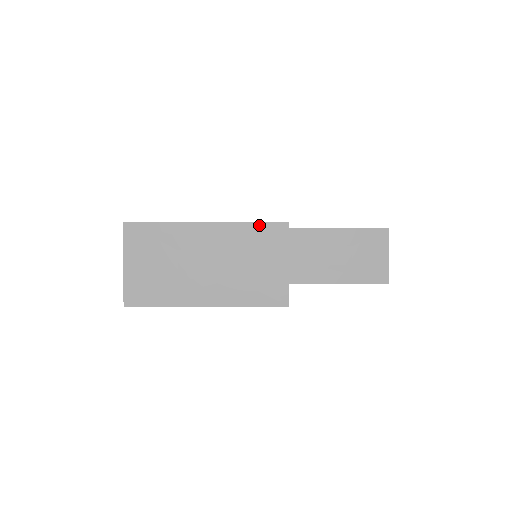
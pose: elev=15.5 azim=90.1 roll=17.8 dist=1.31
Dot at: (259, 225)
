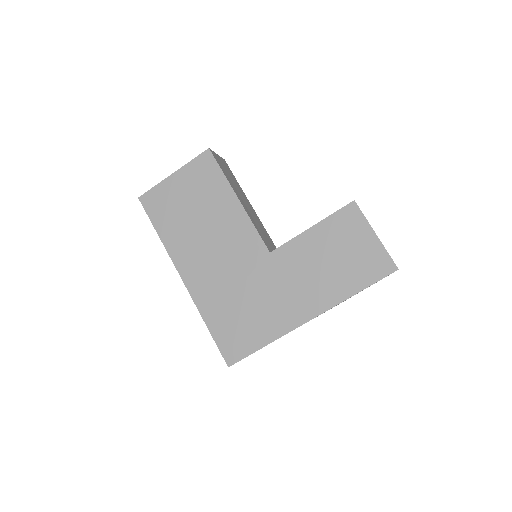
Dot at: occluded
